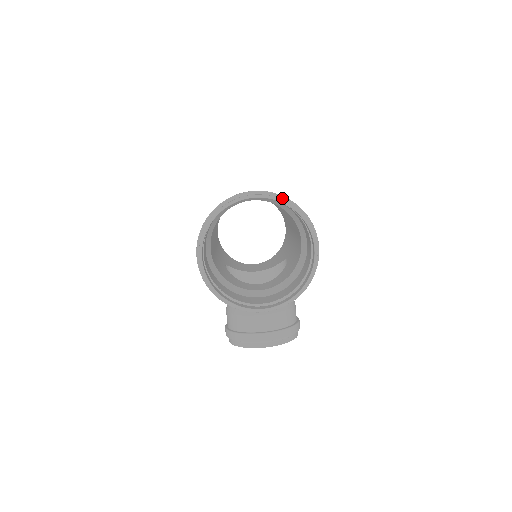
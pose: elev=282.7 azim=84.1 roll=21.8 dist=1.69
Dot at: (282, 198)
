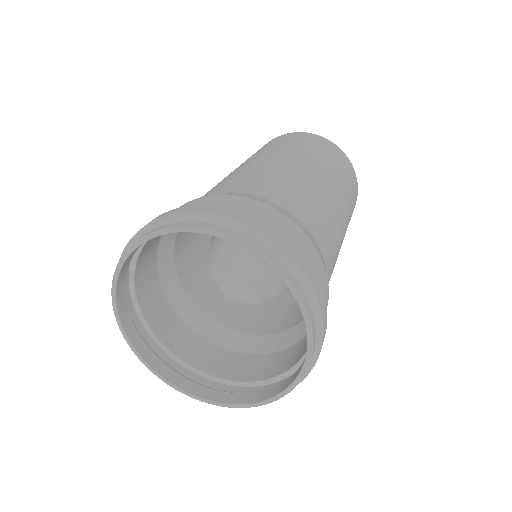
Dot at: (303, 281)
